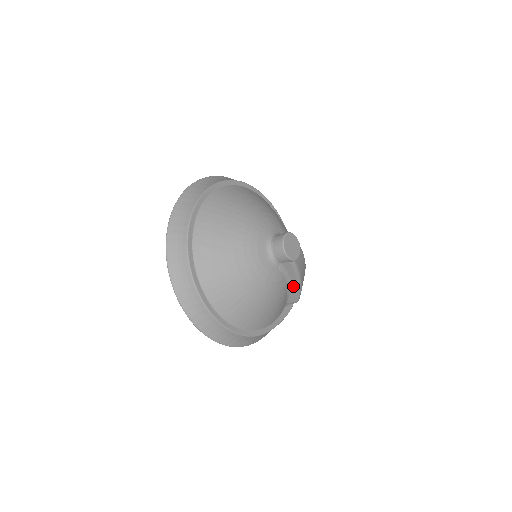
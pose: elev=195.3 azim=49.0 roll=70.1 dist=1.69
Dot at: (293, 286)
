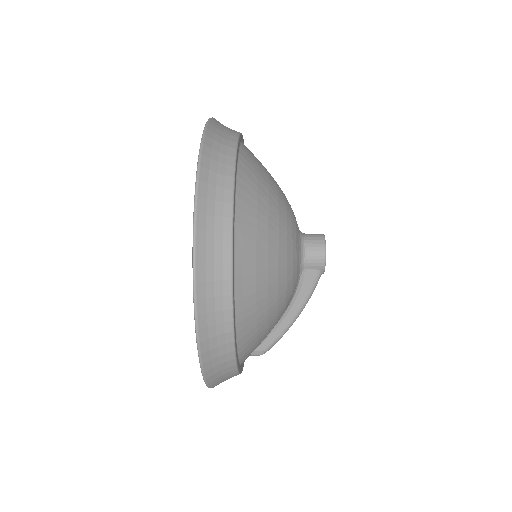
Dot at: (286, 318)
